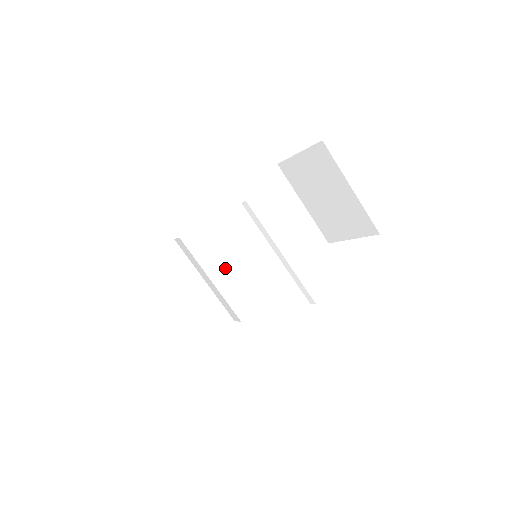
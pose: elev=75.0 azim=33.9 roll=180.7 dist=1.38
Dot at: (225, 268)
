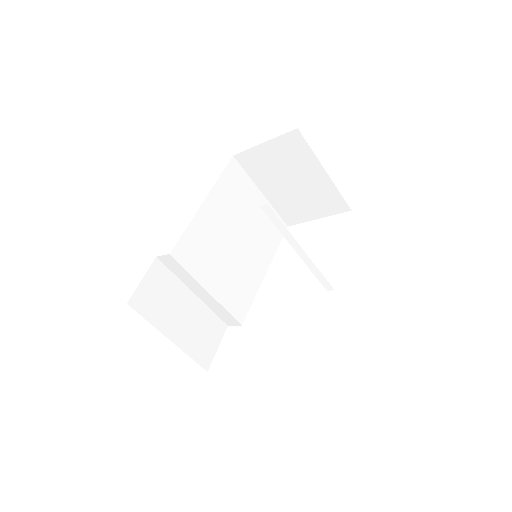
Dot at: (216, 275)
